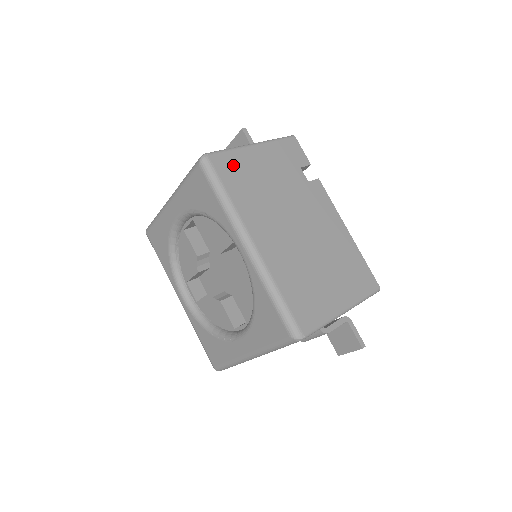
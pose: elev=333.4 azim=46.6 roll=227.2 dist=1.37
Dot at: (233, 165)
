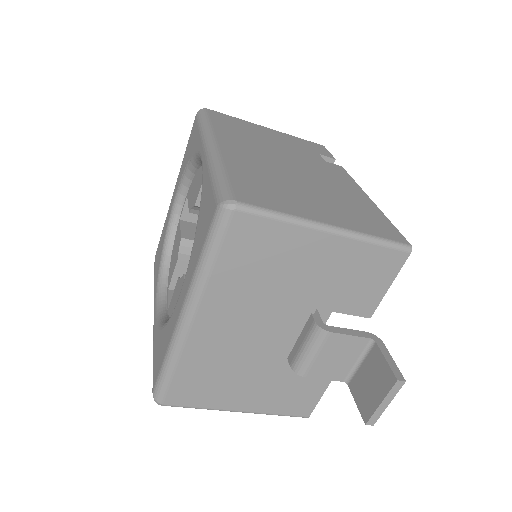
Dot at: (232, 121)
